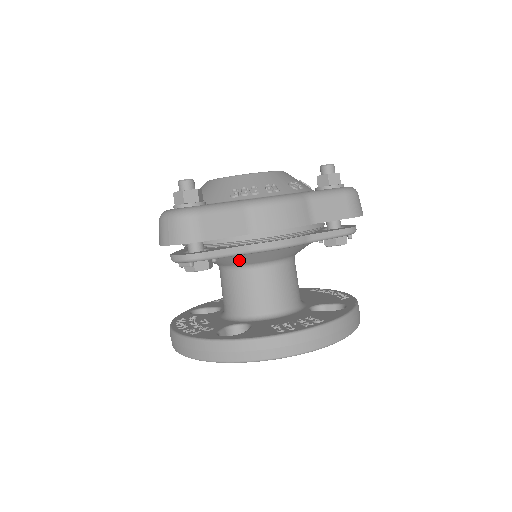
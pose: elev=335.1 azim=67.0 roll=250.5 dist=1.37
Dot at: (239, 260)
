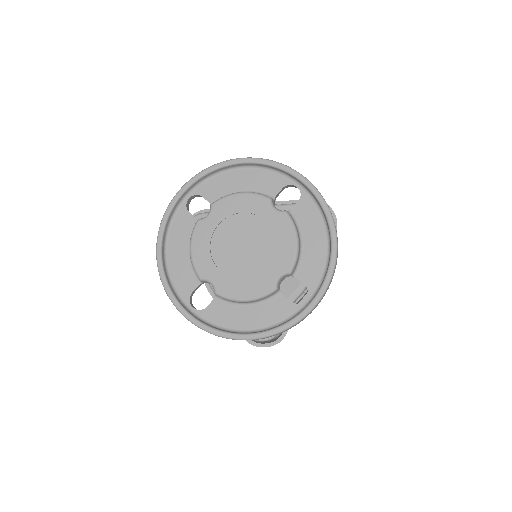
Dot at: occluded
